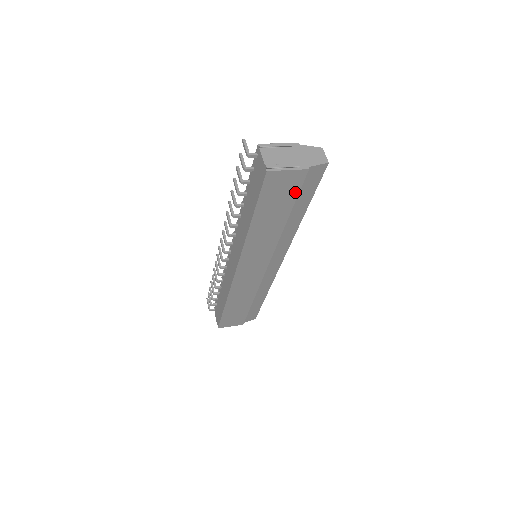
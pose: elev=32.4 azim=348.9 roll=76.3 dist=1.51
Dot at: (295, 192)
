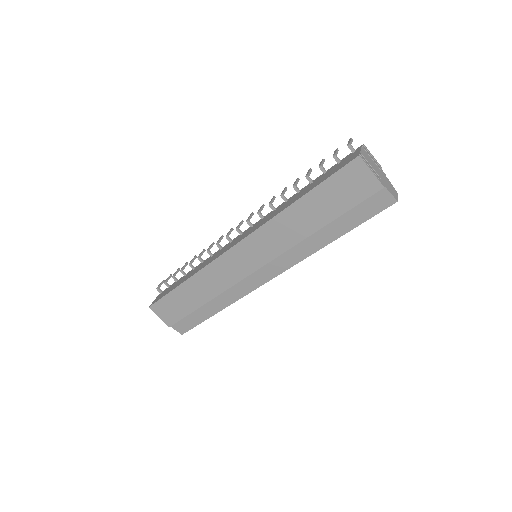
Dot at: (355, 202)
